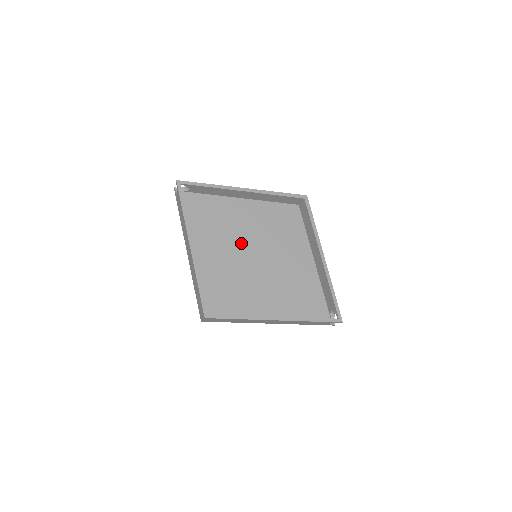
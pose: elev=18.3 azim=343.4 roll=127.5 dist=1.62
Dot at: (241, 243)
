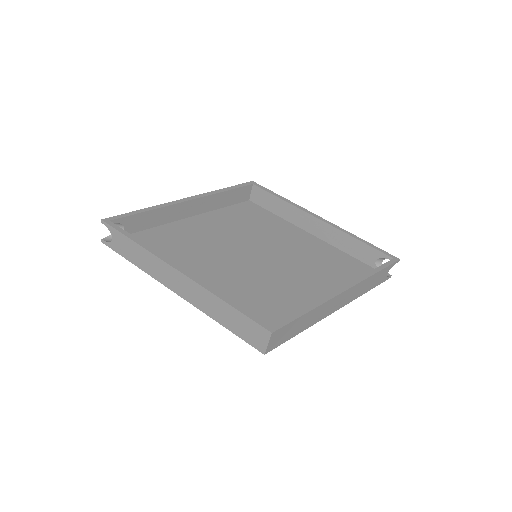
Dot at: (228, 254)
